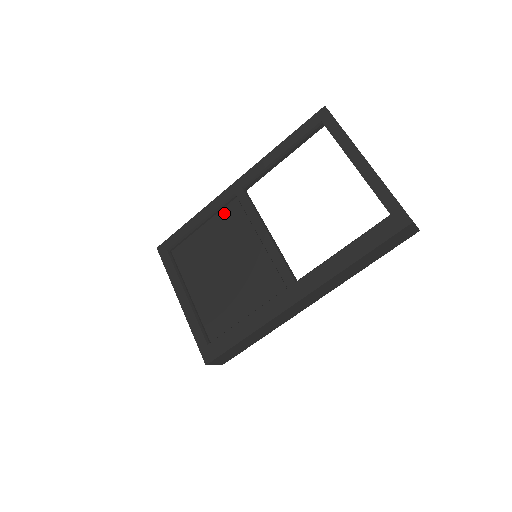
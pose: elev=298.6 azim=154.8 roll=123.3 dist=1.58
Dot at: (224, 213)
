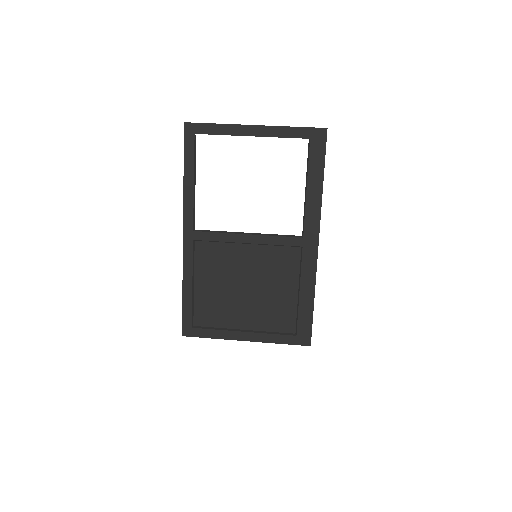
Dot at: (198, 260)
